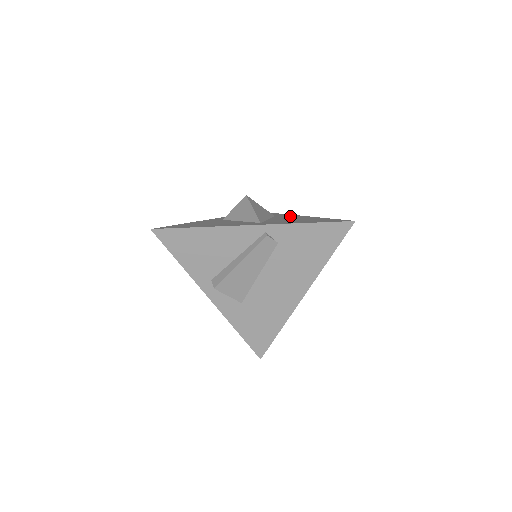
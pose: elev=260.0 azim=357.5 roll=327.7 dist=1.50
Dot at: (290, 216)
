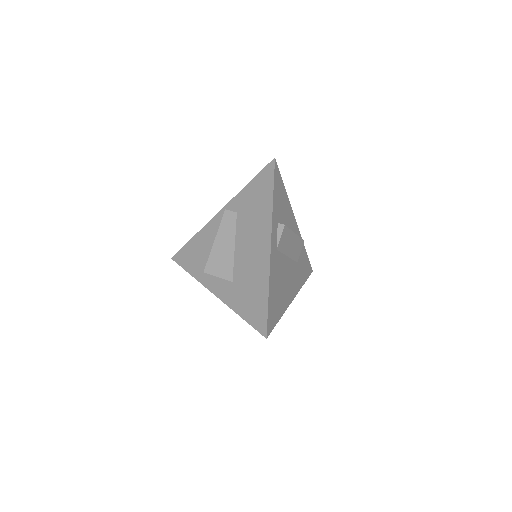
Dot at: occluded
